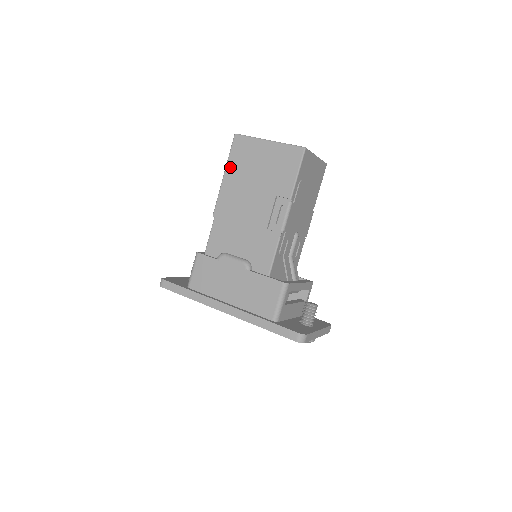
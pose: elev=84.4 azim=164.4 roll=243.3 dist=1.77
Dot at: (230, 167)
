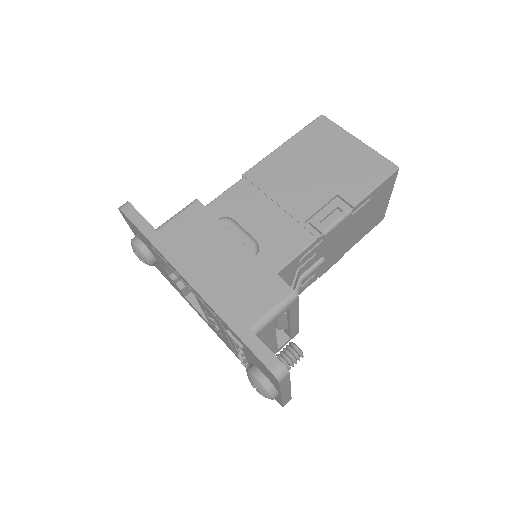
Dot at: (297, 140)
